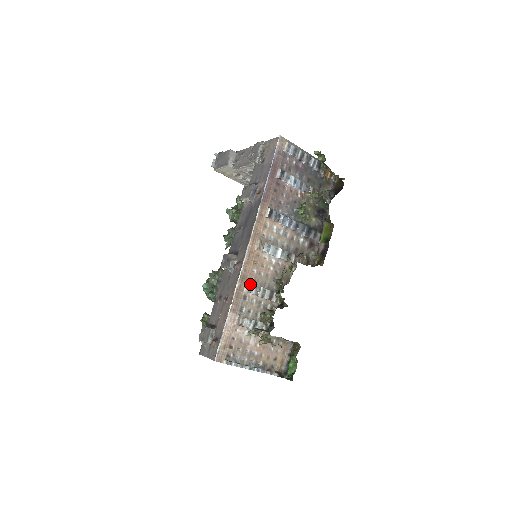
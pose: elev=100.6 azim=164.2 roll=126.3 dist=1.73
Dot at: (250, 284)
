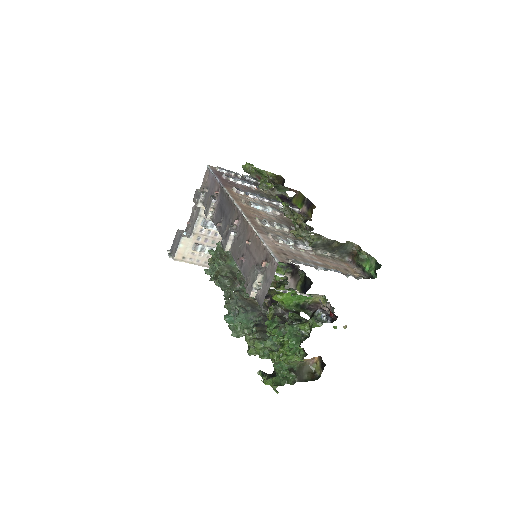
Dot at: (260, 221)
